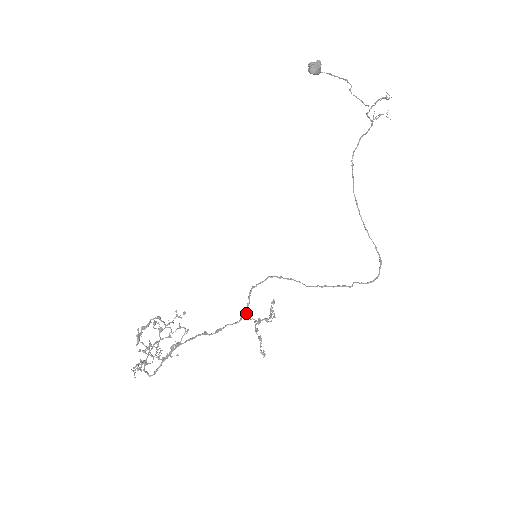
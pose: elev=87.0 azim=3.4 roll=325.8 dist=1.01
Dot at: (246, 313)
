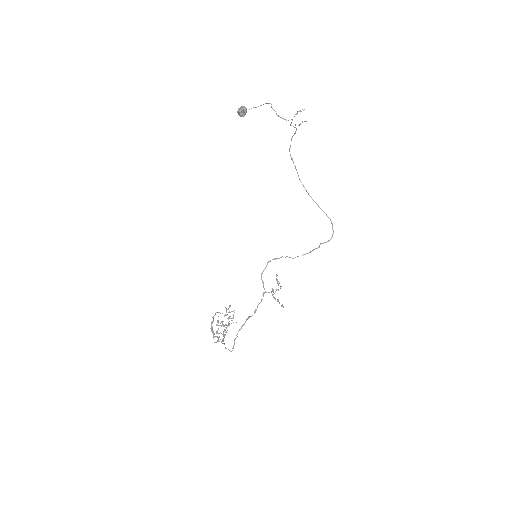
Dot at: (265, 291)
